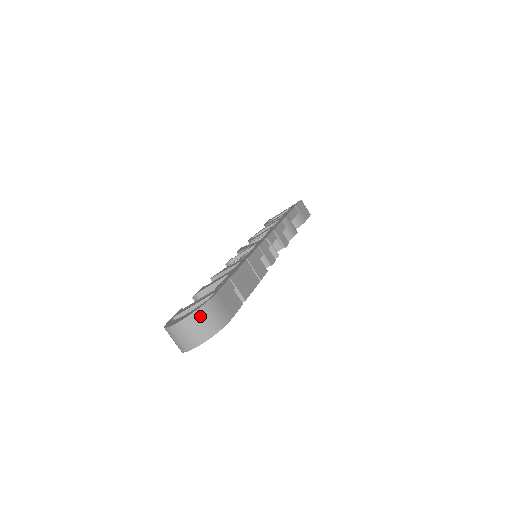
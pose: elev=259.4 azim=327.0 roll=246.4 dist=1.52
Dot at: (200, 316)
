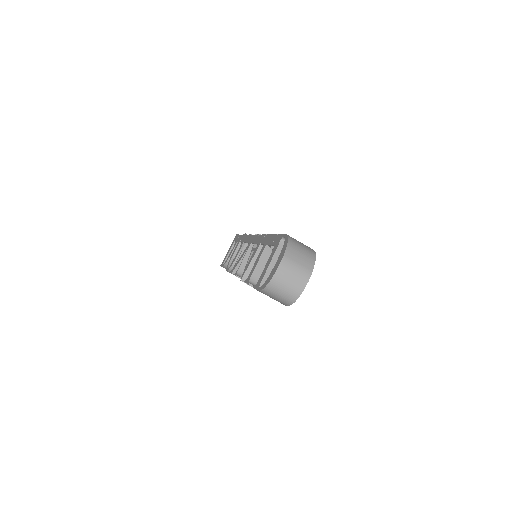
Dot at: (293, 248)
